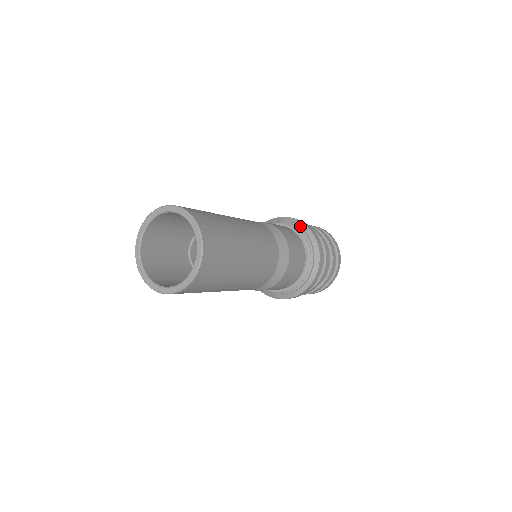
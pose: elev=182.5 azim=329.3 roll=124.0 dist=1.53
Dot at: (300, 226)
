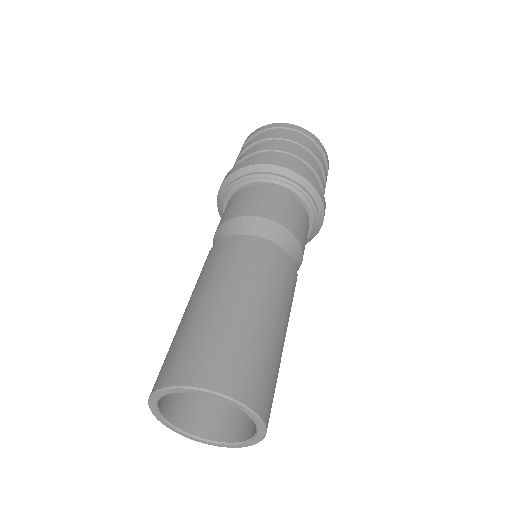
Dot at: (261, 171)
